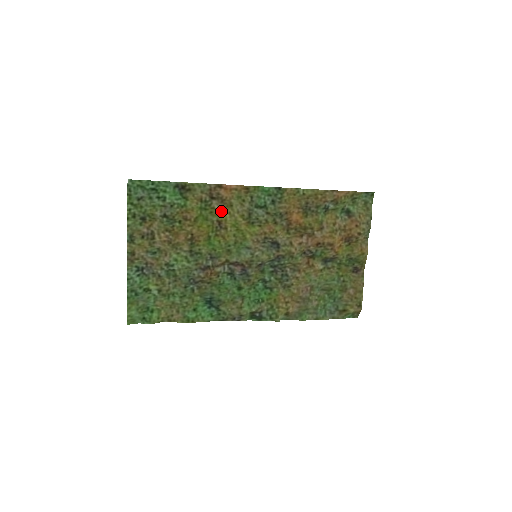
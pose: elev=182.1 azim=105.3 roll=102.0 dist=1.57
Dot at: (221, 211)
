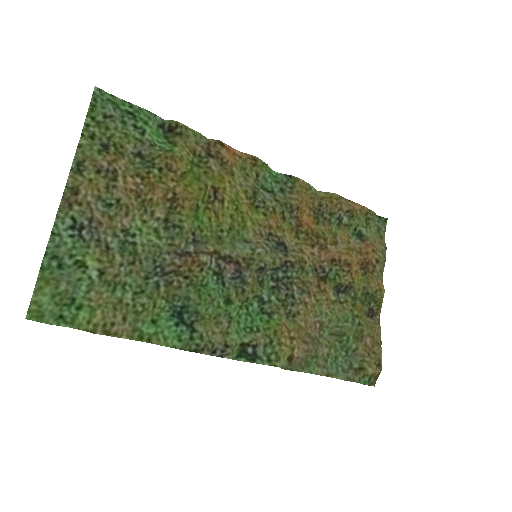
Dot at: (219, 175)
